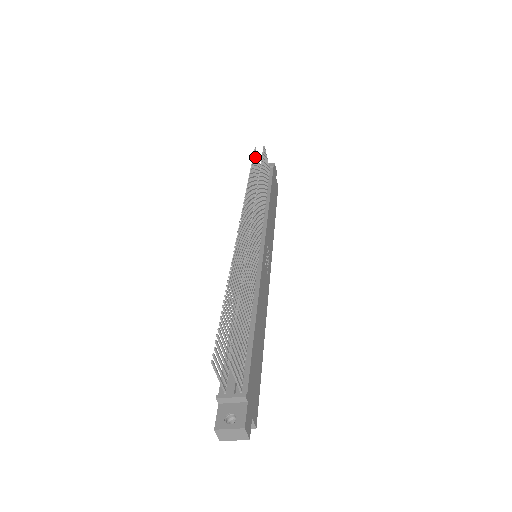
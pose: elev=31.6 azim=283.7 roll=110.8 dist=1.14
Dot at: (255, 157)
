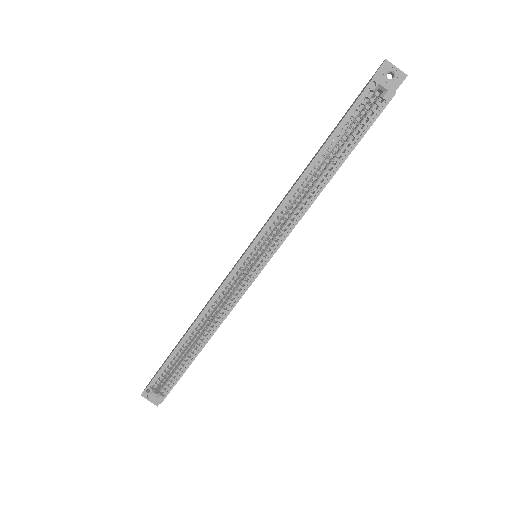
Dot at: occluded
